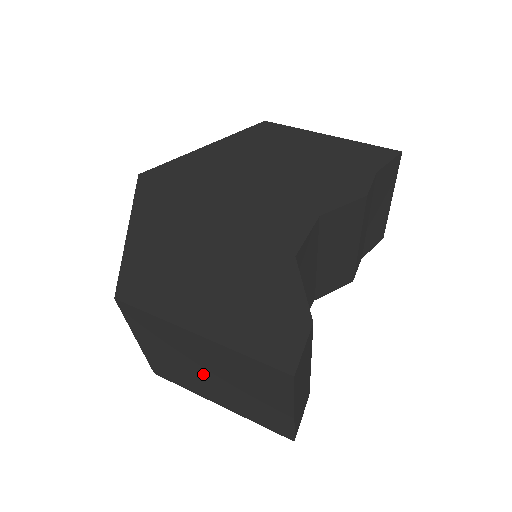
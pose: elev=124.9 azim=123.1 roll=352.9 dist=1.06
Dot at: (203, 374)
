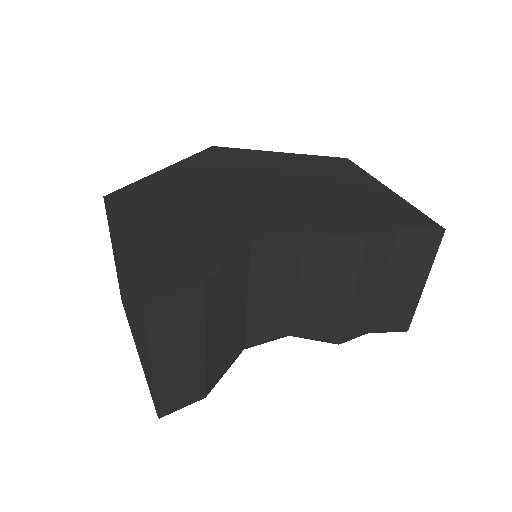
Dot at: occluded
